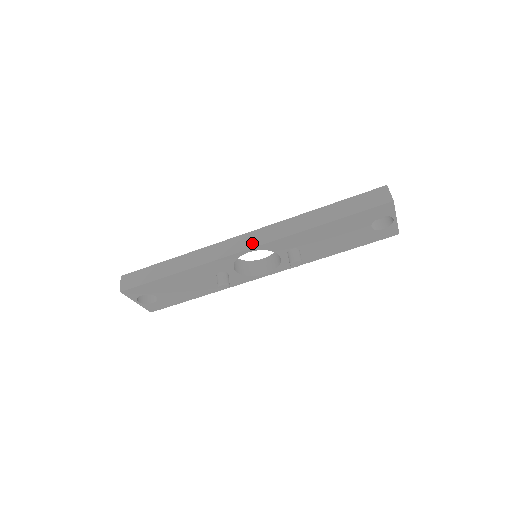
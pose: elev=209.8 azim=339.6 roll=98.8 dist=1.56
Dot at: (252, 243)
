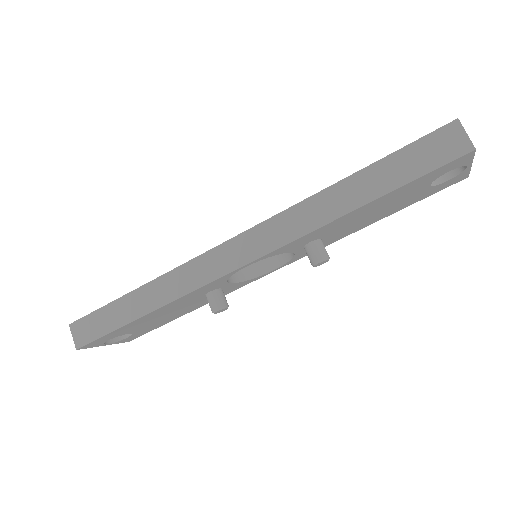
Dot at: (249, 253)
